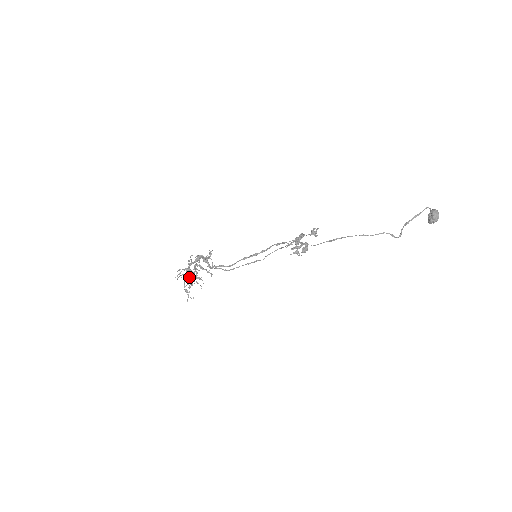
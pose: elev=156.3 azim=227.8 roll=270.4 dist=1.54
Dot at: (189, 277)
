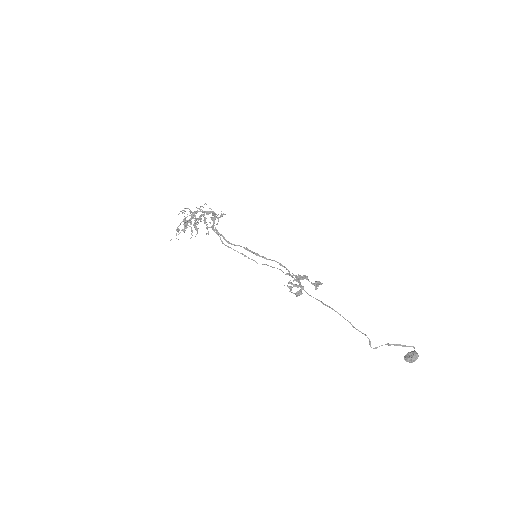
Dot at: occluded
